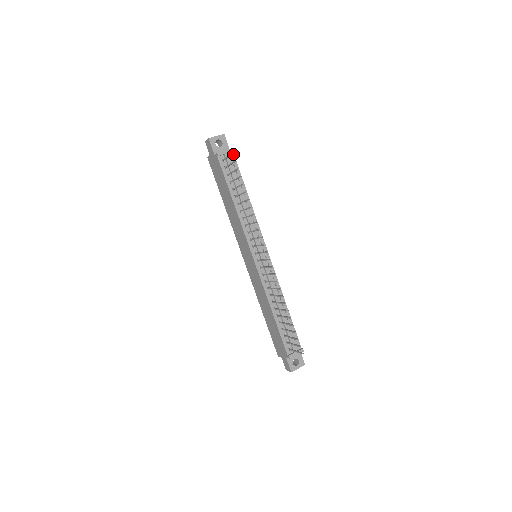
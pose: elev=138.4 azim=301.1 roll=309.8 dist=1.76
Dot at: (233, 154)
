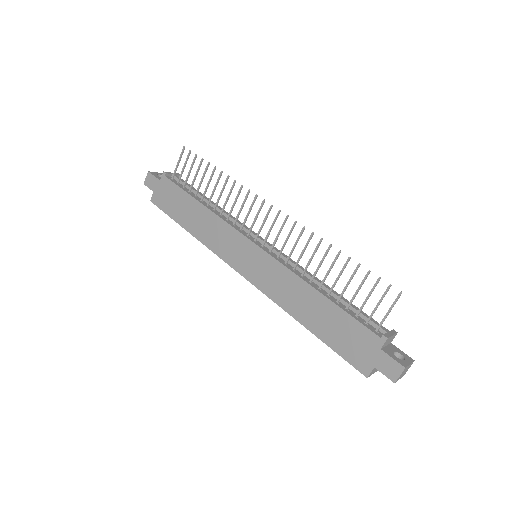
Dot at: occluded
